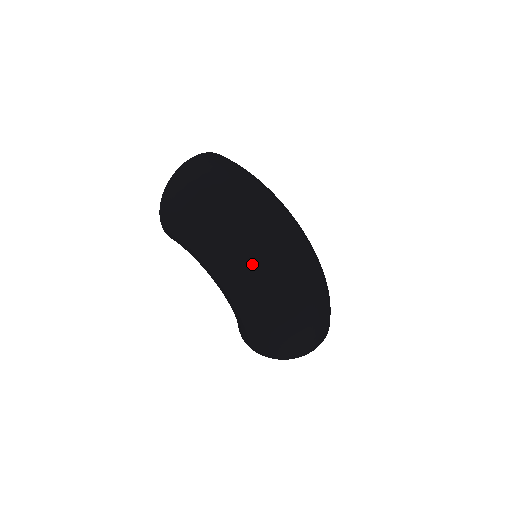
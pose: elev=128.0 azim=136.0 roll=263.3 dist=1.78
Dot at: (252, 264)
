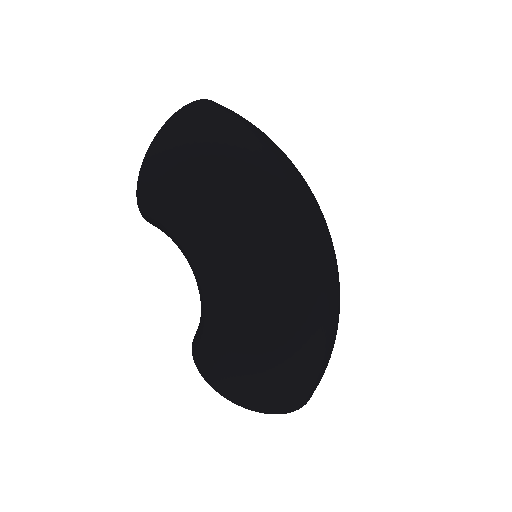
Dot at: (292, 244)
